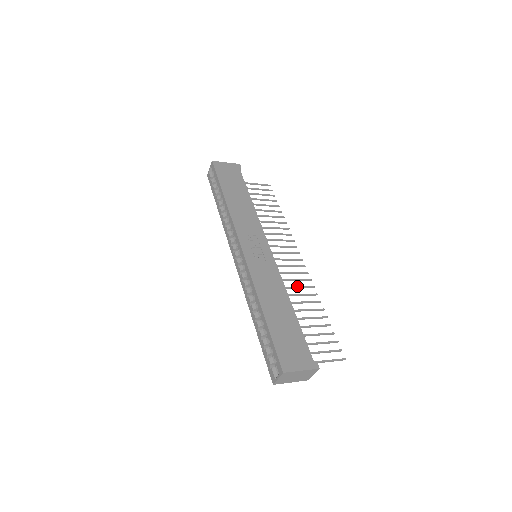
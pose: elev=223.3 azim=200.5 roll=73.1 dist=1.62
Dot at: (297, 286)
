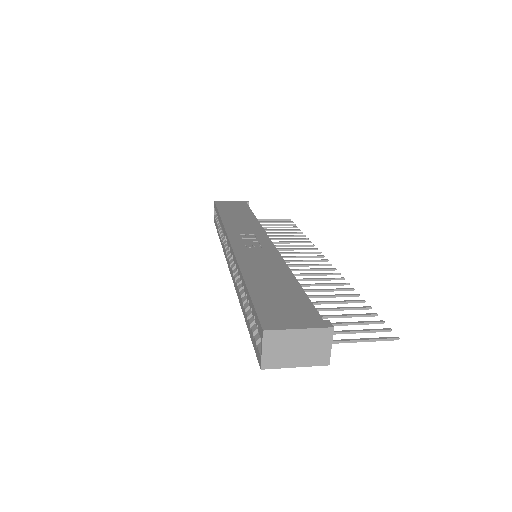
Dot at: (316, 278)
